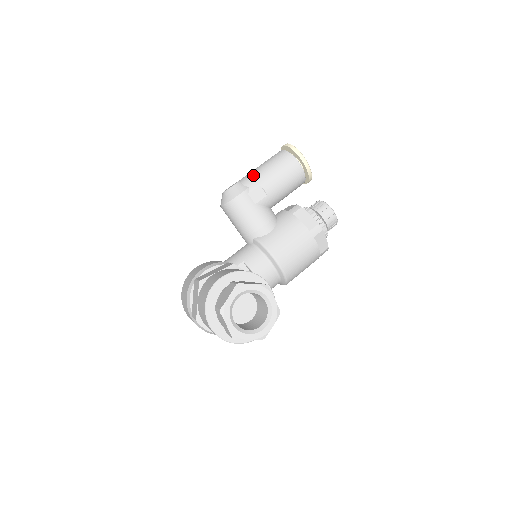
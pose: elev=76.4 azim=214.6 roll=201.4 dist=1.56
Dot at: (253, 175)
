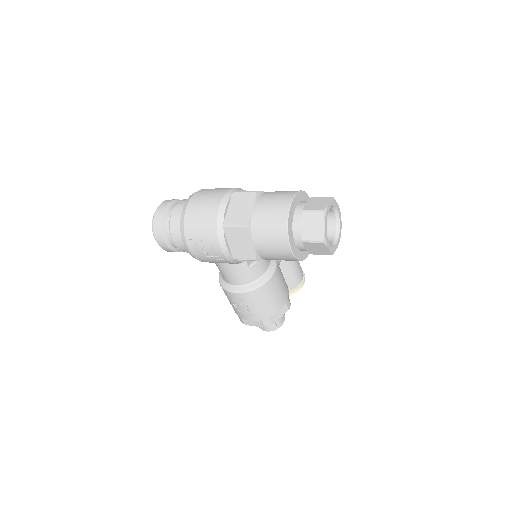
Dot at: occluded
